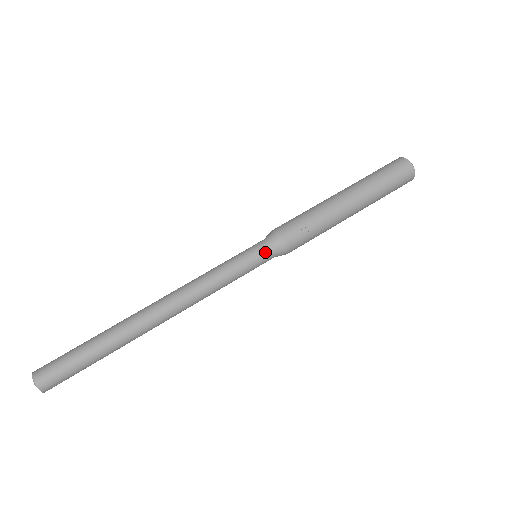
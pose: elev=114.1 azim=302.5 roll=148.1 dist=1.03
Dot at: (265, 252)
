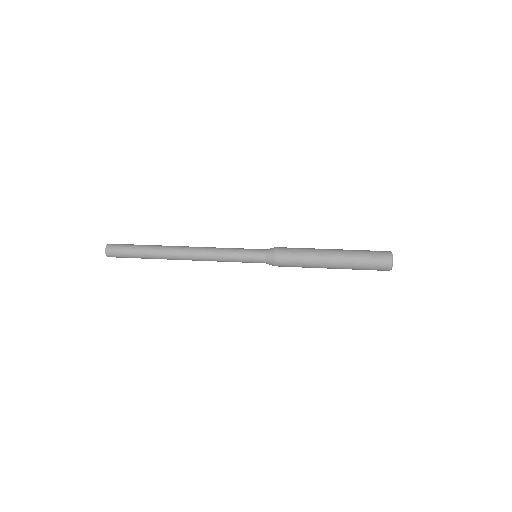
Dot at: (261, 249)
